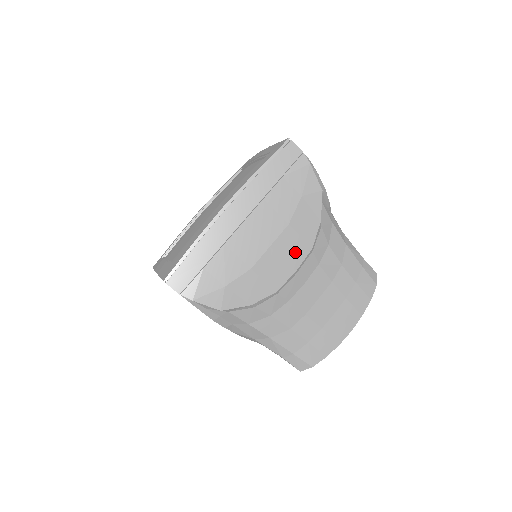
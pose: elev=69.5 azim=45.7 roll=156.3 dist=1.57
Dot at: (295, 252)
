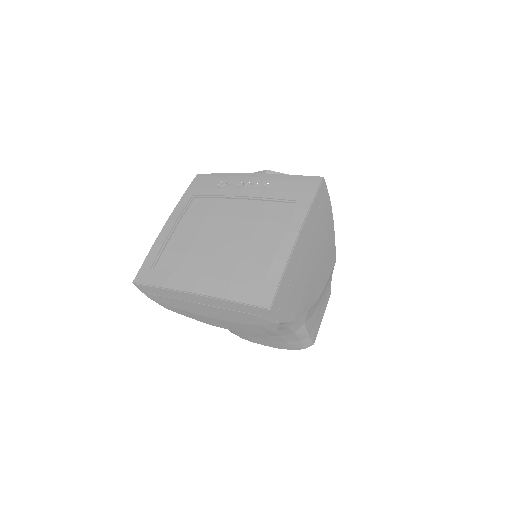
Dot at: (235, 328)
